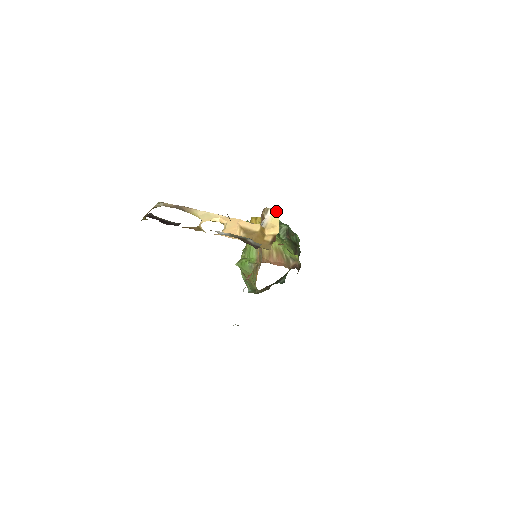
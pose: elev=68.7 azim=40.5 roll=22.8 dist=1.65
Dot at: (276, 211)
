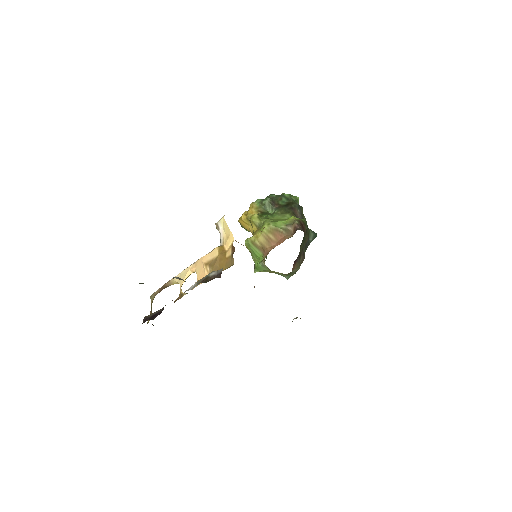
Dot at: (222, 220)
